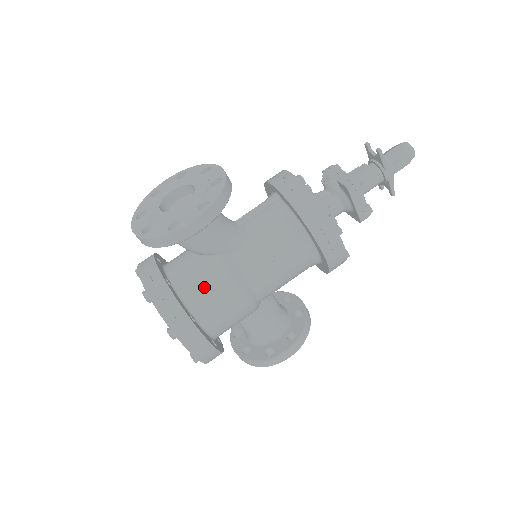
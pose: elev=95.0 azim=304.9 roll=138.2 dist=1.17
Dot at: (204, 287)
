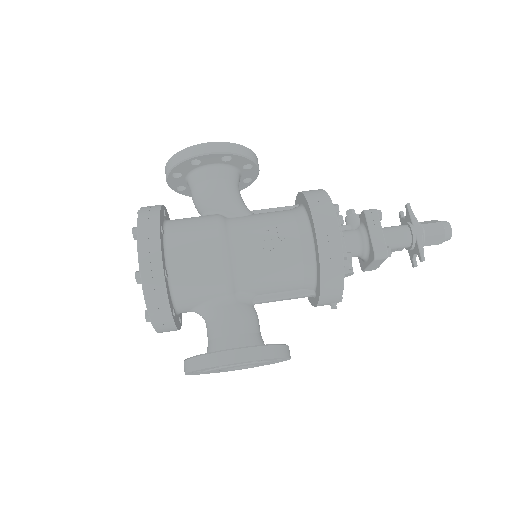
Dot at: (190, 222)
